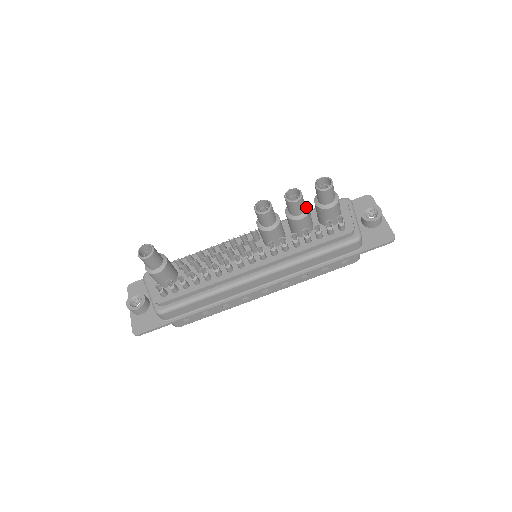
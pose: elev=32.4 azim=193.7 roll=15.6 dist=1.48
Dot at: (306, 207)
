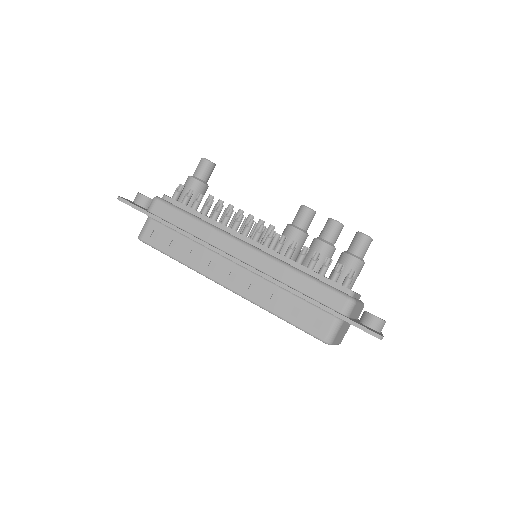
Dot at: occluded
